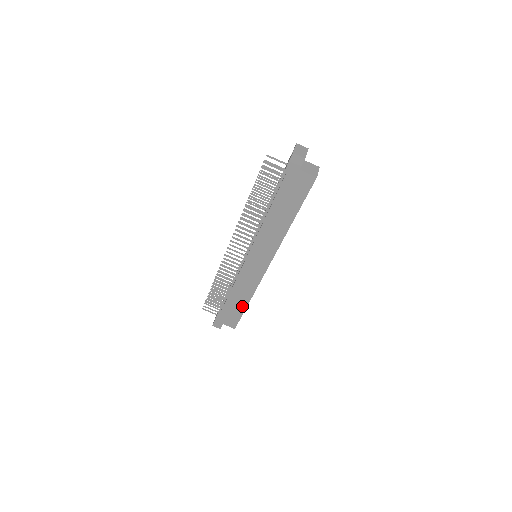
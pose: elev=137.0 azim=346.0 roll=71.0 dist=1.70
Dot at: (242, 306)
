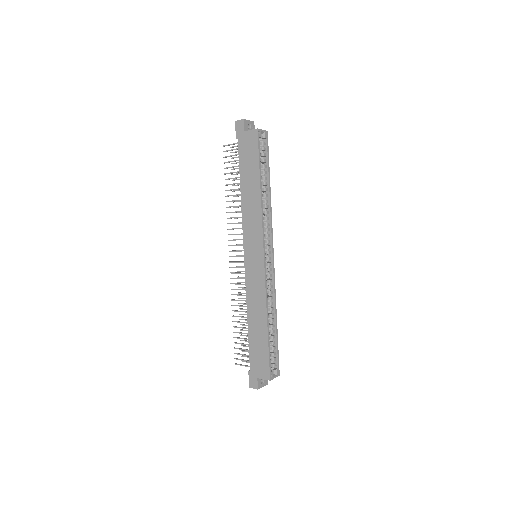
Dot at: (263, 333)
